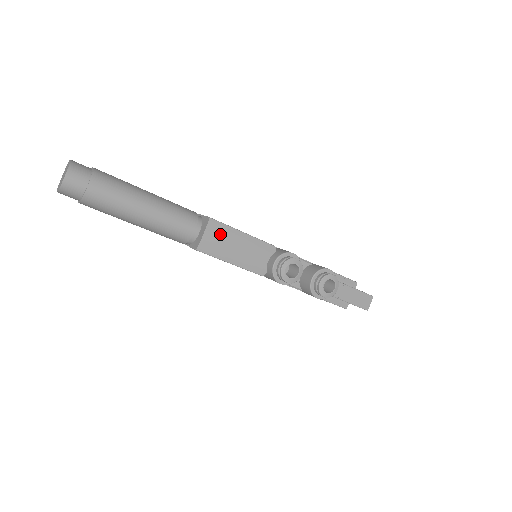
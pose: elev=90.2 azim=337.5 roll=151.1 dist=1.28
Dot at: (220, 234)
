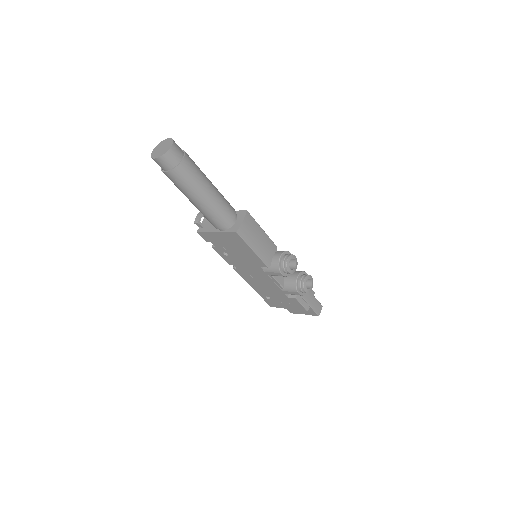
Dot at: (251, 225)
